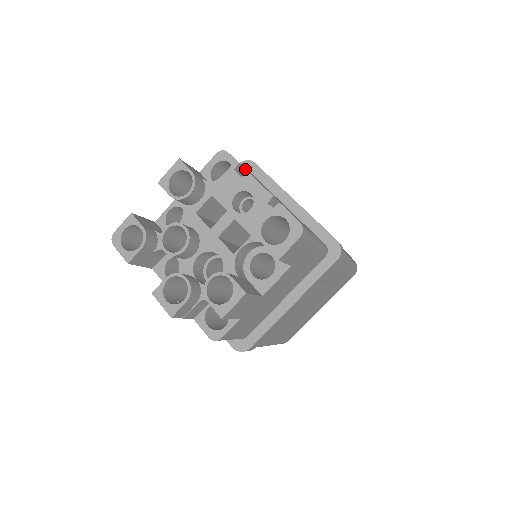
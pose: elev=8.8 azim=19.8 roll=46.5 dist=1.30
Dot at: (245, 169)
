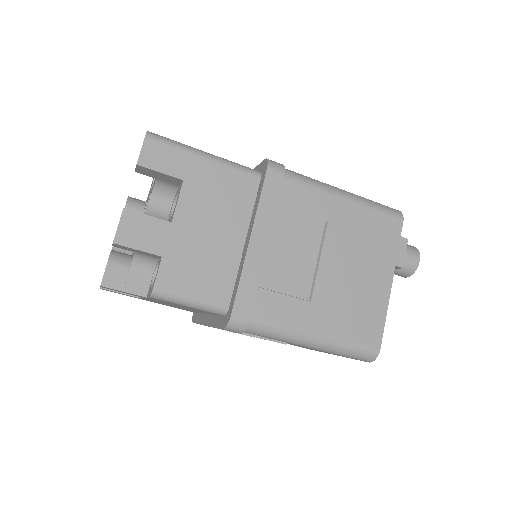
Dot at: occluded
